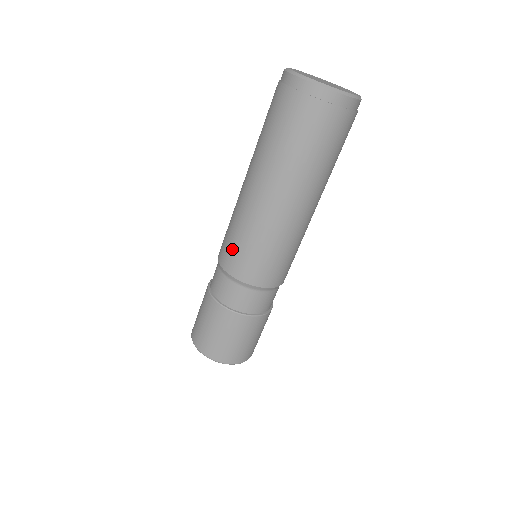
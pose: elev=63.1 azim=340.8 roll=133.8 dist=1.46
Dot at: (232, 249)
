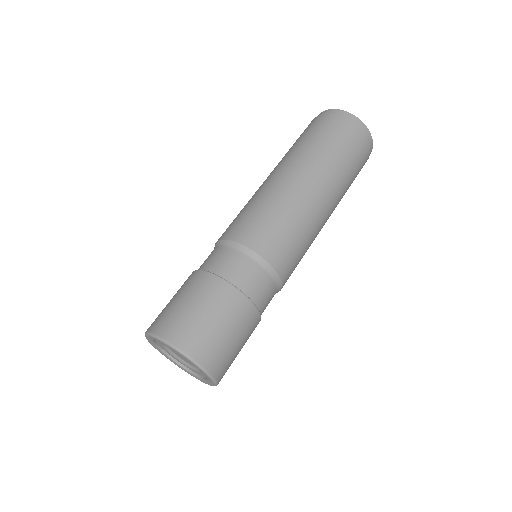
Dot at: occluded
